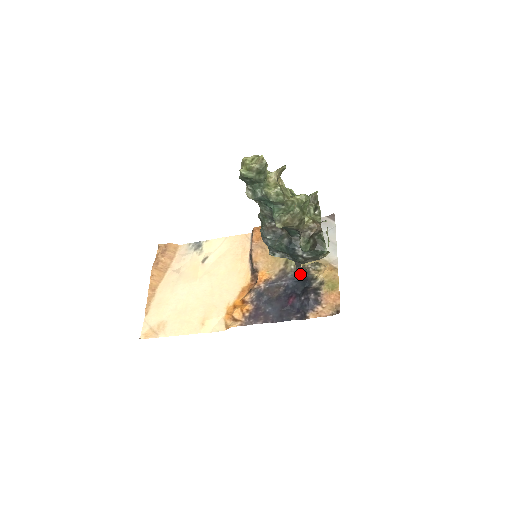
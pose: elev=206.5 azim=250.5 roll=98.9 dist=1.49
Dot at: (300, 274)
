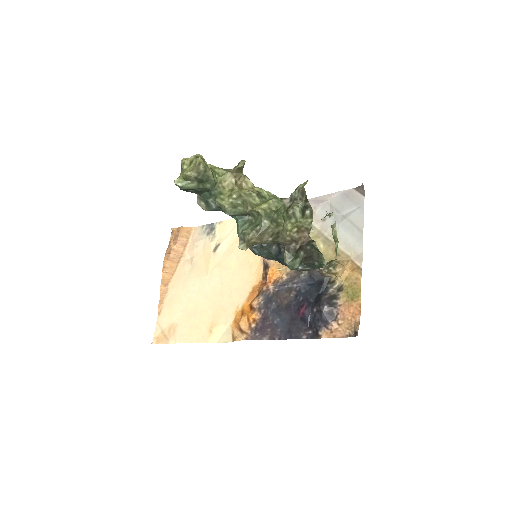
Dot at: (313, 276)
